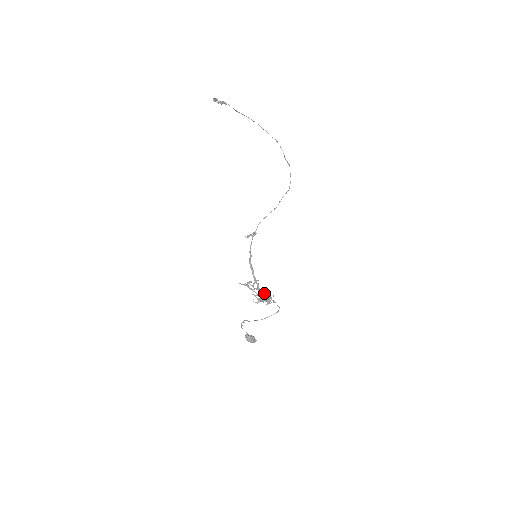
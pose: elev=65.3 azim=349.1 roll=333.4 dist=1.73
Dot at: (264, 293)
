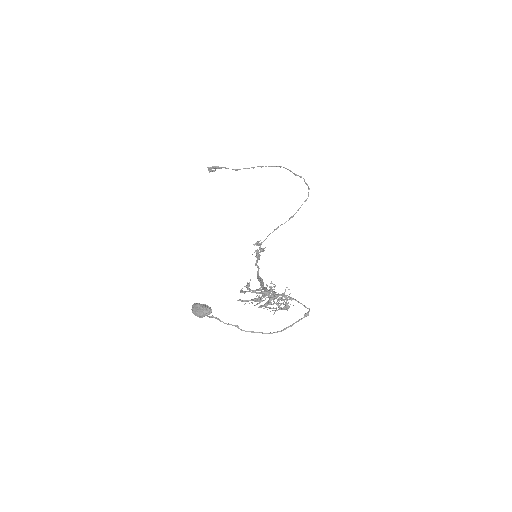
Dot at: occluded
